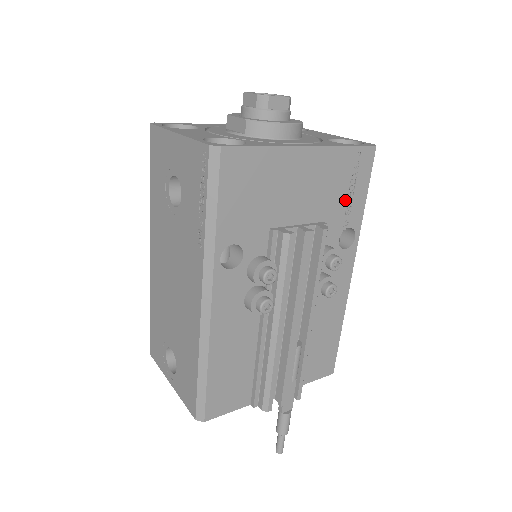
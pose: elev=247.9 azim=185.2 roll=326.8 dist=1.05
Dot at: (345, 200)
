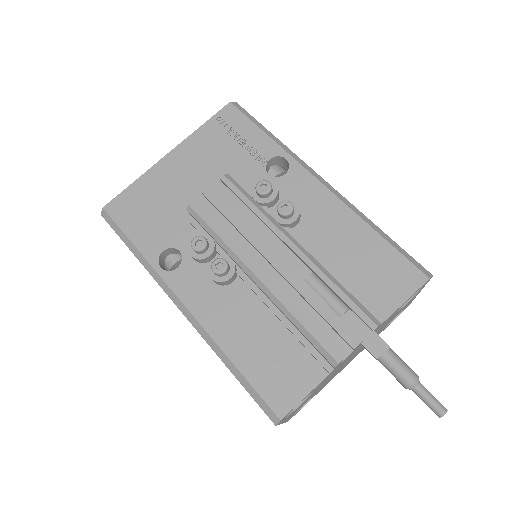
Dot at: (241, 149)
